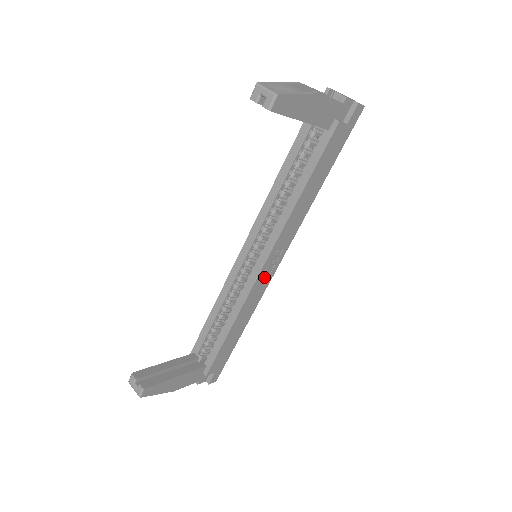
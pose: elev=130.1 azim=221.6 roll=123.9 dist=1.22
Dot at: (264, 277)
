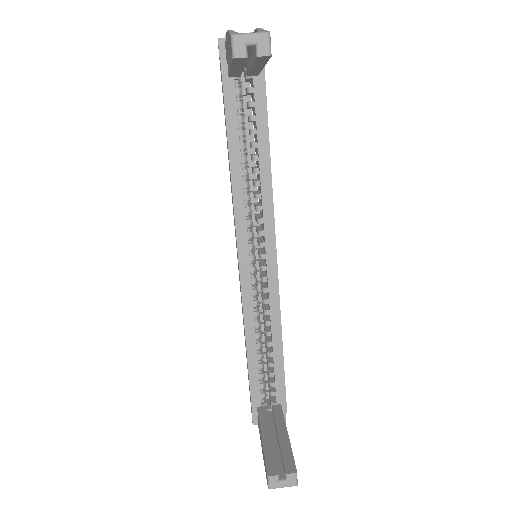
Dot at: occluded
